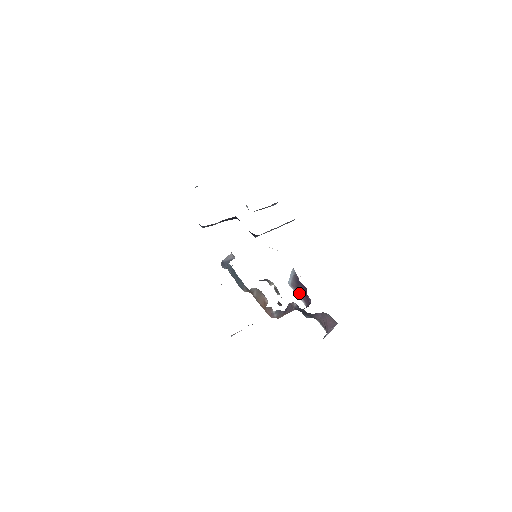
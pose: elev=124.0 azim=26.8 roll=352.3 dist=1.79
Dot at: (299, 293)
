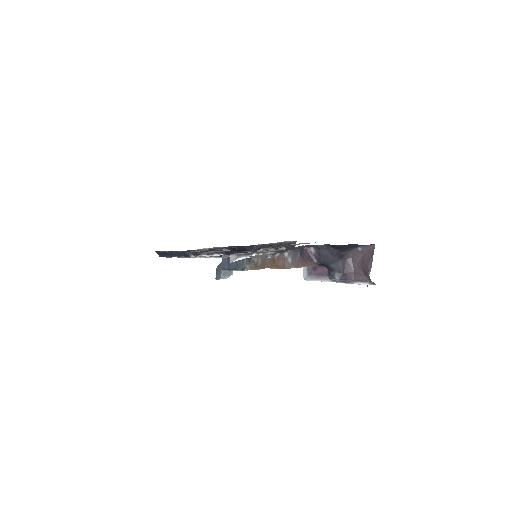
Dot at: (319, 273)
